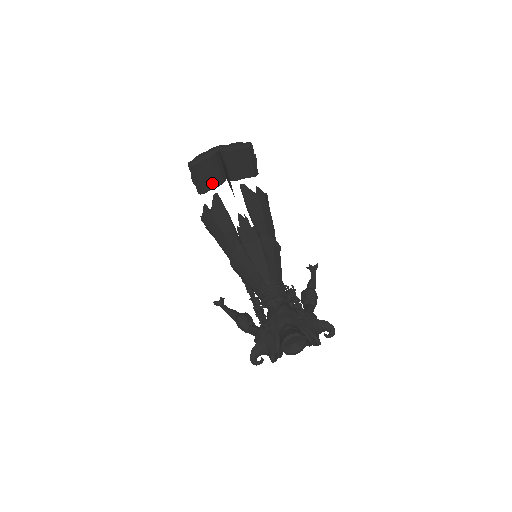
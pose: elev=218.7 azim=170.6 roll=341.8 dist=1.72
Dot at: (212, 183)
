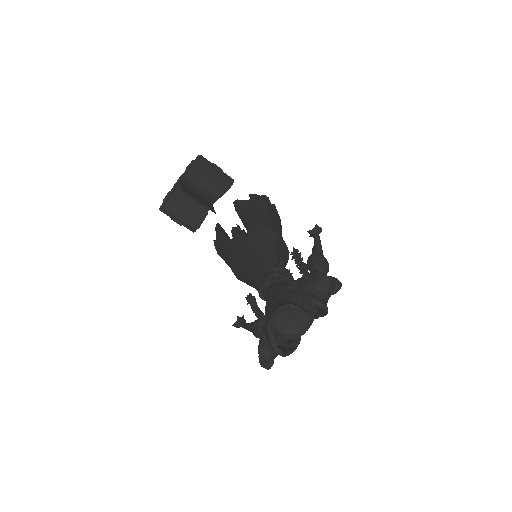
Dot at: (197, 215)
